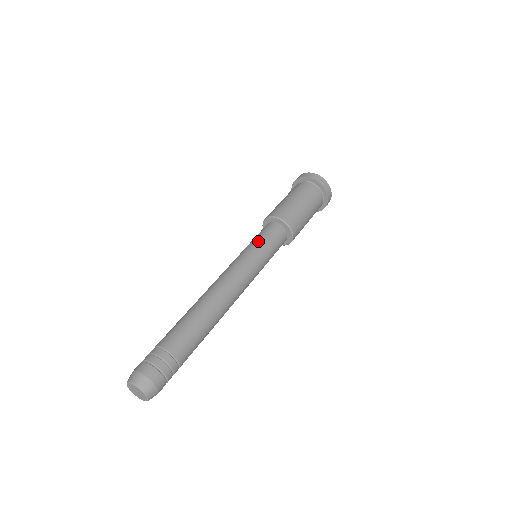
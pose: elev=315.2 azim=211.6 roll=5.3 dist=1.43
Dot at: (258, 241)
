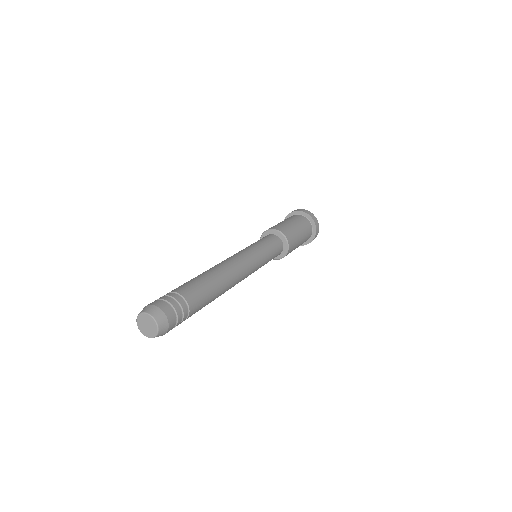
Dot at: (263, 244)
